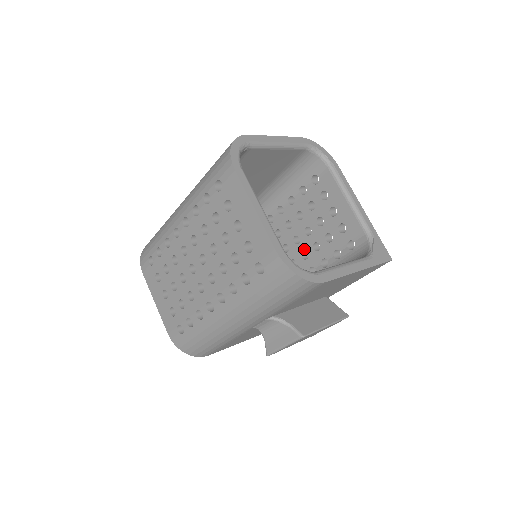
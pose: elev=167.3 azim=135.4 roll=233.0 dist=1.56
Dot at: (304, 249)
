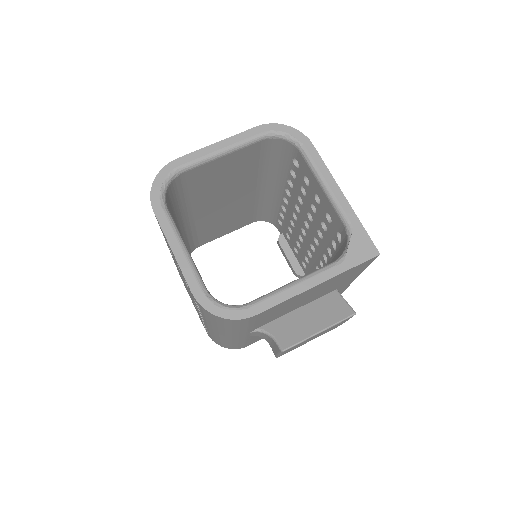
Dot at: (314, 235)
